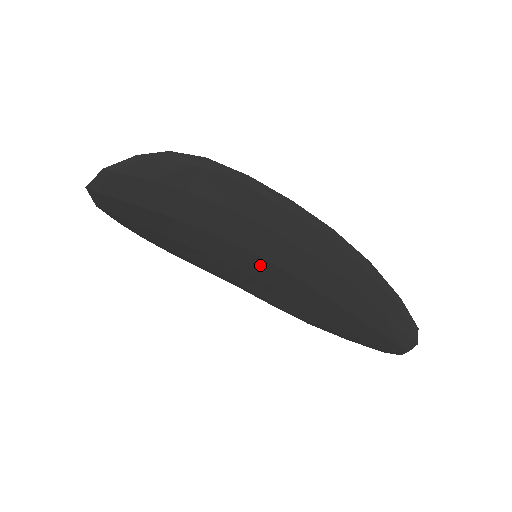
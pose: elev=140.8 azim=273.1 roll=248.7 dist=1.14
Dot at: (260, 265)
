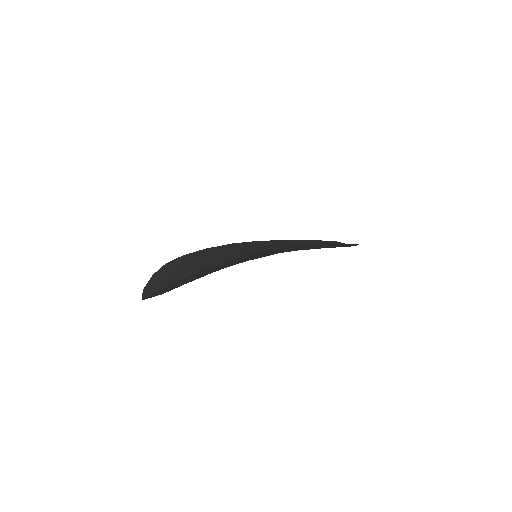
Dot at: occluded
